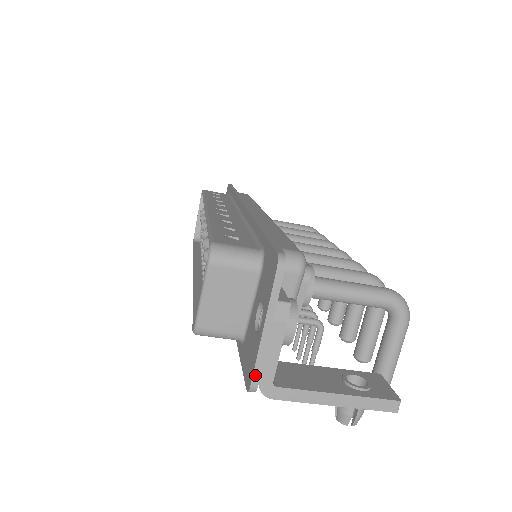
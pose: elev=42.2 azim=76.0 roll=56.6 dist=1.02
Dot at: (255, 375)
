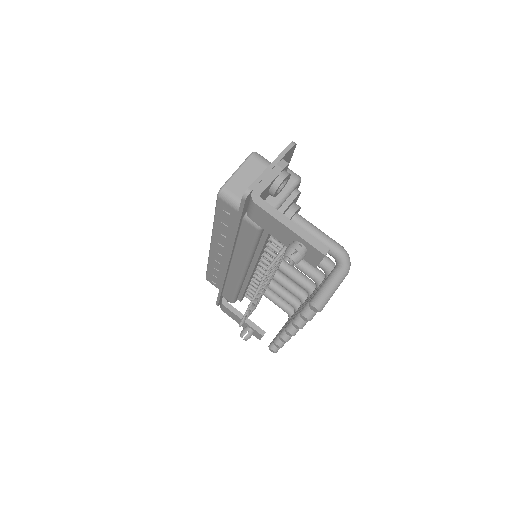
Dot at: (253, 184)
